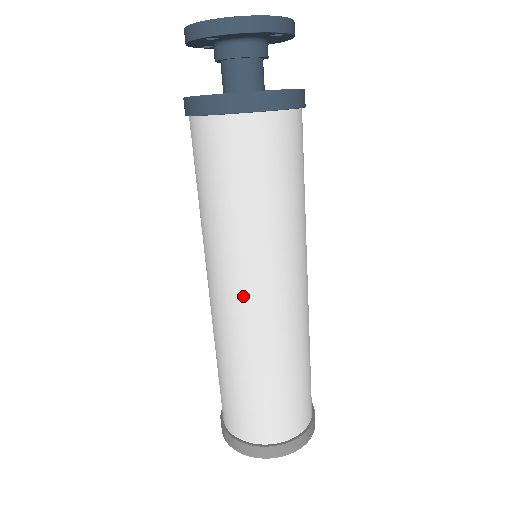
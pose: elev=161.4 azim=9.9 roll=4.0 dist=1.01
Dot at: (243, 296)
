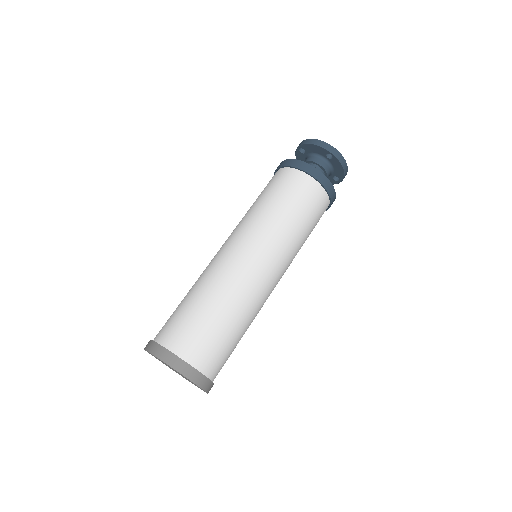
Dot at: (226, 245)
